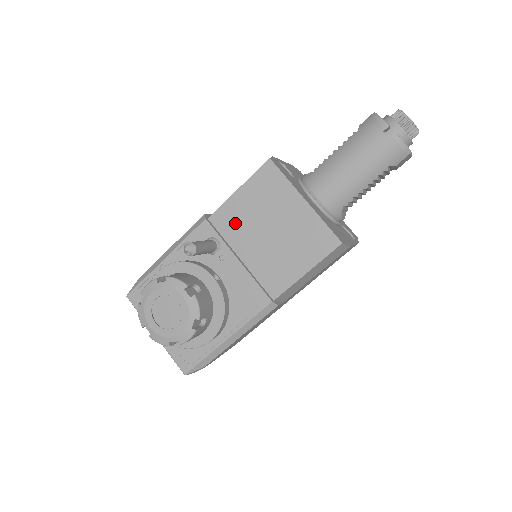
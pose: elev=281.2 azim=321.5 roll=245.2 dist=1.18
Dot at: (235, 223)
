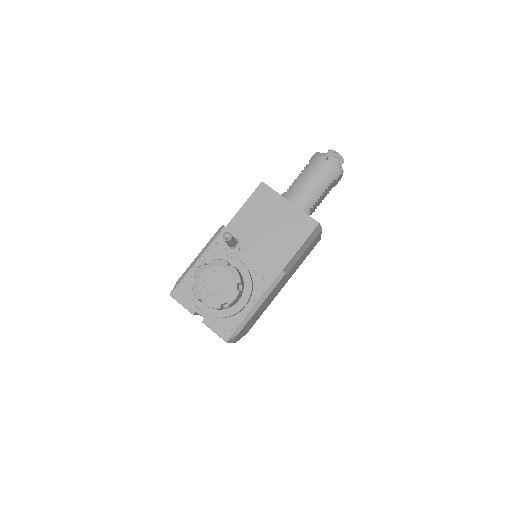
Dot at: (246, 226)
